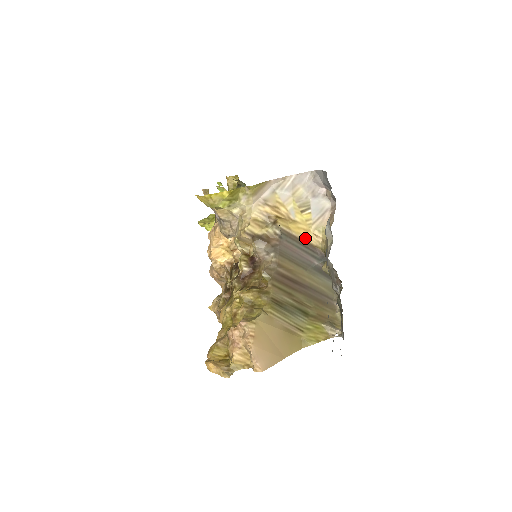
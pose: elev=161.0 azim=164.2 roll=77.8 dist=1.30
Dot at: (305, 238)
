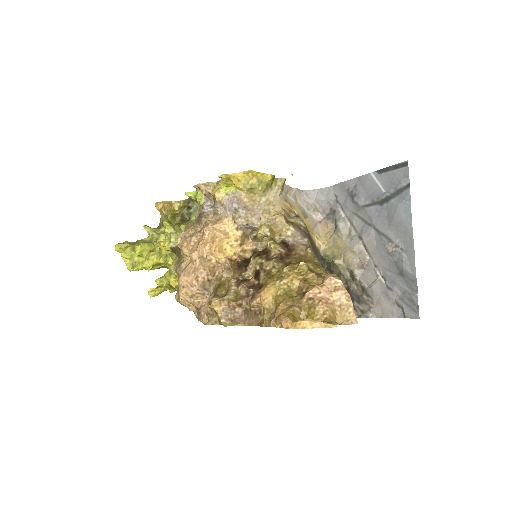
Dot at: (313, 238)
